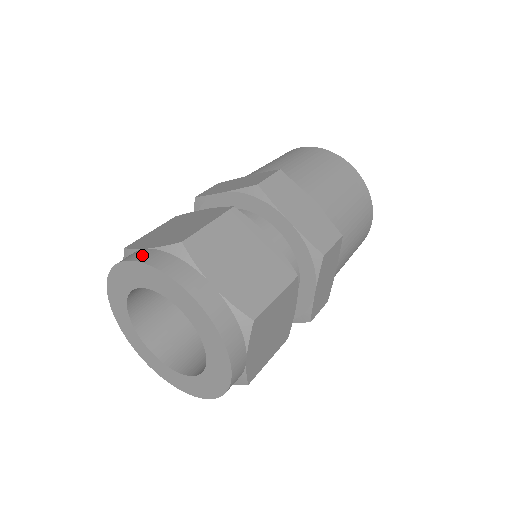
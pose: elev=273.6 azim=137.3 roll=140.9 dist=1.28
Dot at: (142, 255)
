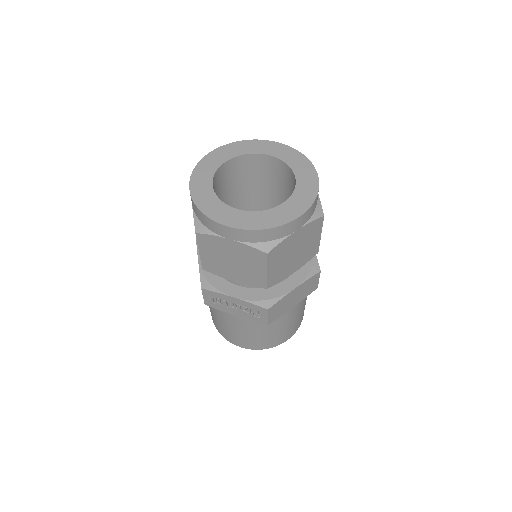
Dot at: occluded
